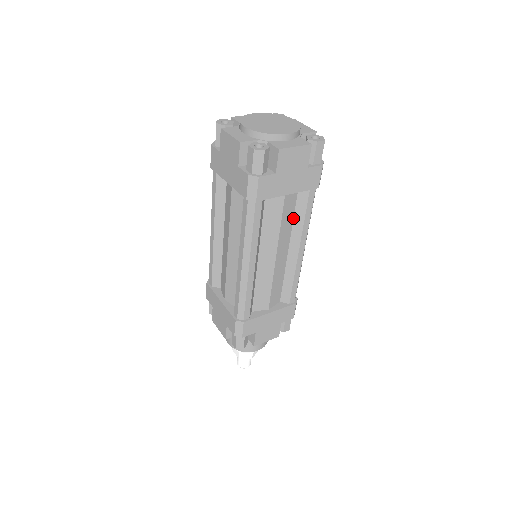
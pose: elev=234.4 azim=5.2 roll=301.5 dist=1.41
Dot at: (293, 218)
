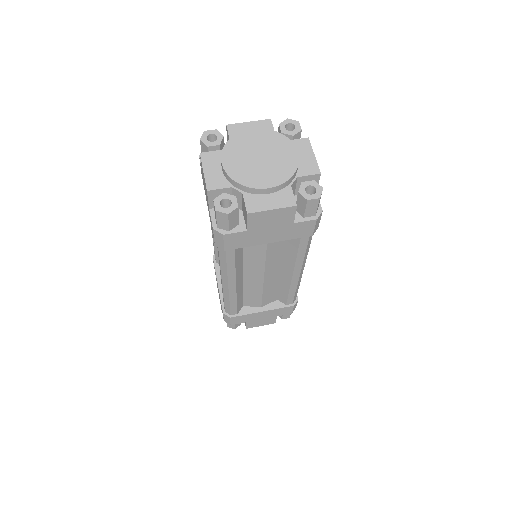
Dot at: (285, 249)
